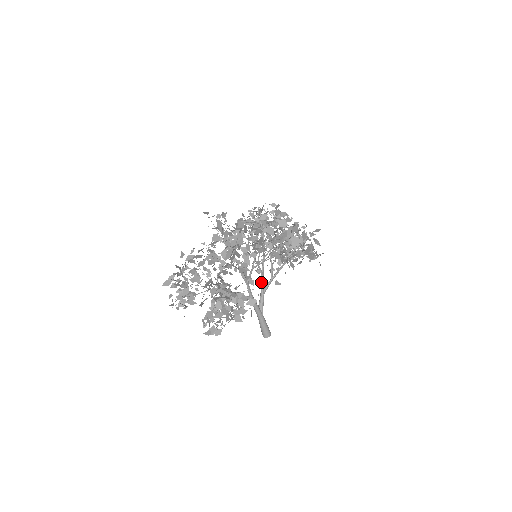
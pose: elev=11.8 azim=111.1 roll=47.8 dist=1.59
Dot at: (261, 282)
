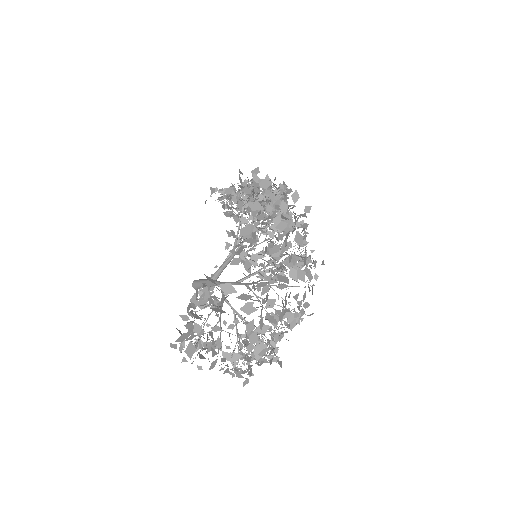
Dot at: (230, 260)
